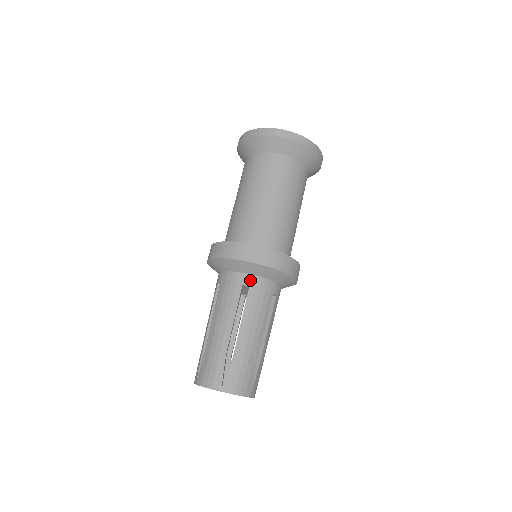
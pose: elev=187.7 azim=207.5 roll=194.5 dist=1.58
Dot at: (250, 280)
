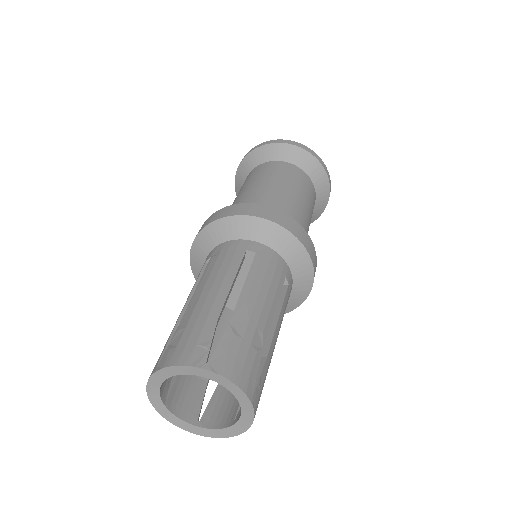
Dot at: (257, 247)
